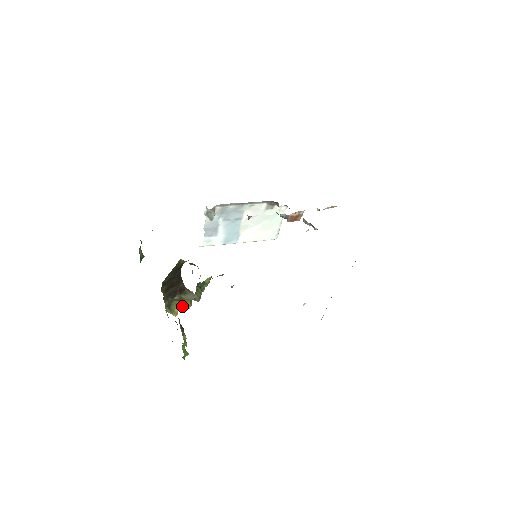
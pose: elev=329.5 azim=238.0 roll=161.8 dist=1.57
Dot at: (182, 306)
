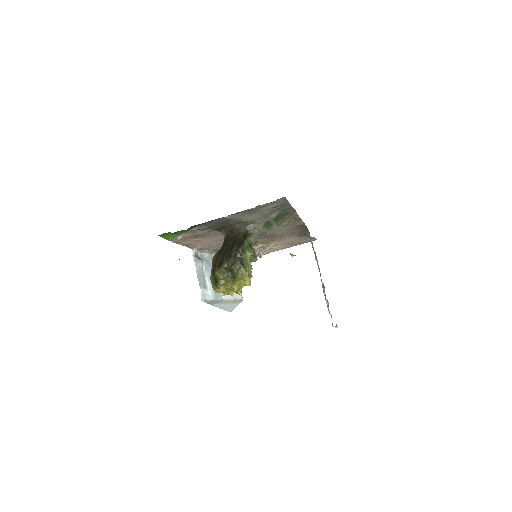
Dot at: occluded
